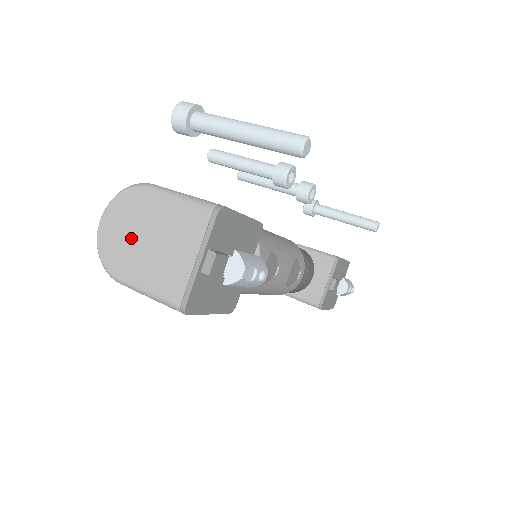
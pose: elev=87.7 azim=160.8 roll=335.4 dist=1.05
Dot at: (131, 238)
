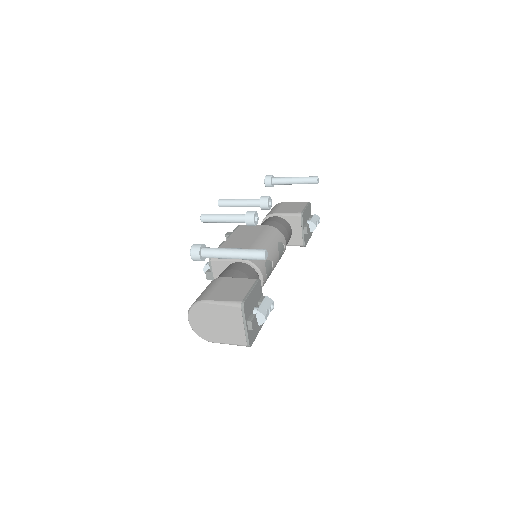
Dot at: (209, 325)
